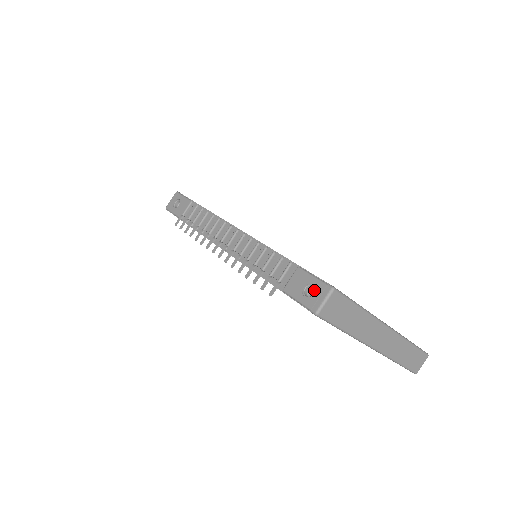
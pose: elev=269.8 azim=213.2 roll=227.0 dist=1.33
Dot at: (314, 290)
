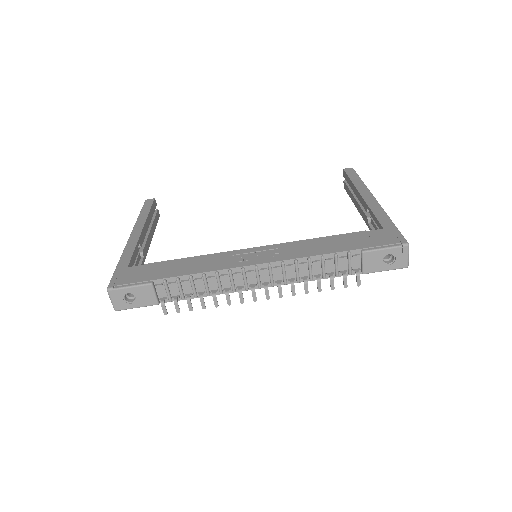
Dot at: occluded
